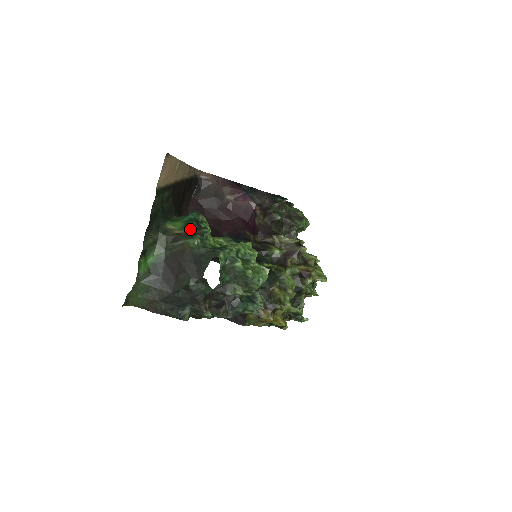
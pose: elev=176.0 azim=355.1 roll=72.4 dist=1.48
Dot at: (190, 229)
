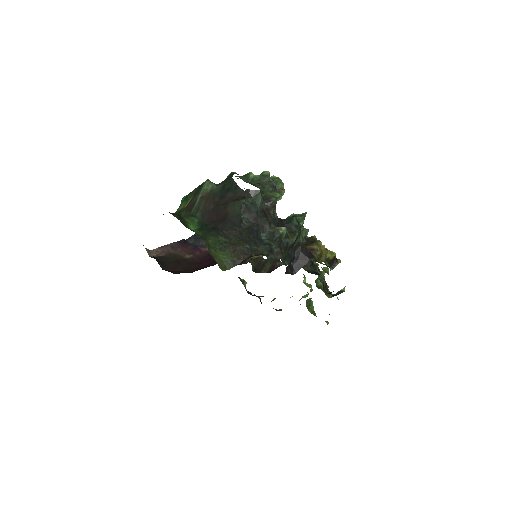
Dot at: (193, 191)
